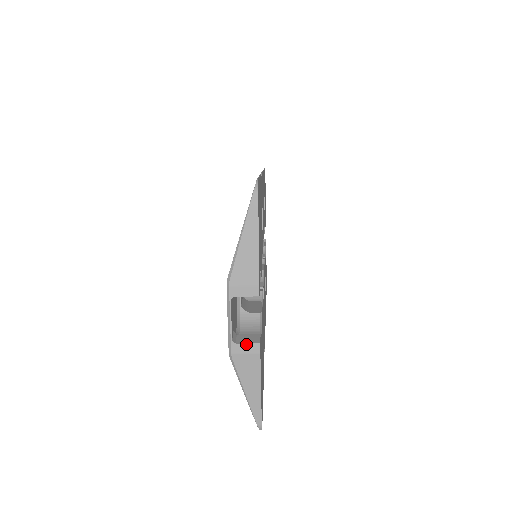
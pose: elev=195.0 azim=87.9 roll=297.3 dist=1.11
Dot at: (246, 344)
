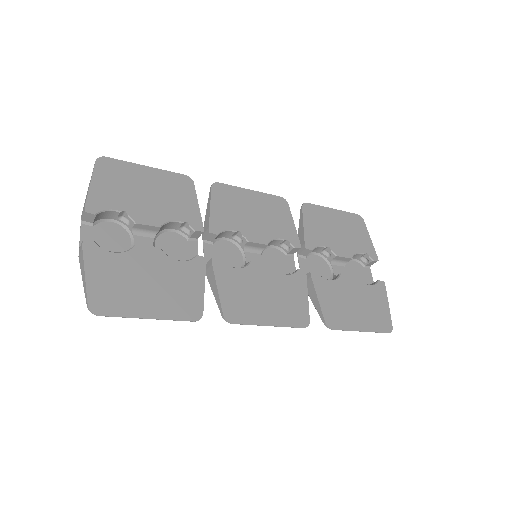
Dot at: (81, 246)
